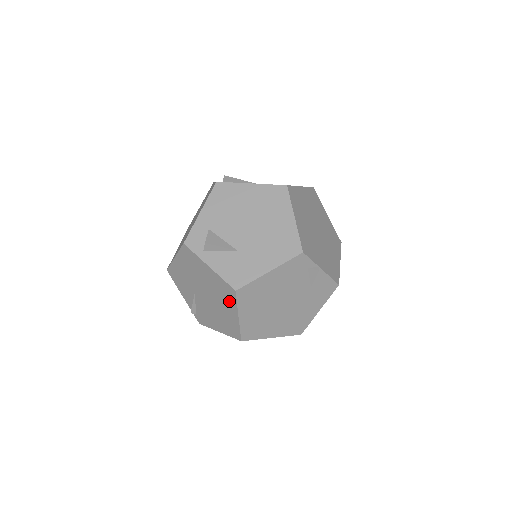
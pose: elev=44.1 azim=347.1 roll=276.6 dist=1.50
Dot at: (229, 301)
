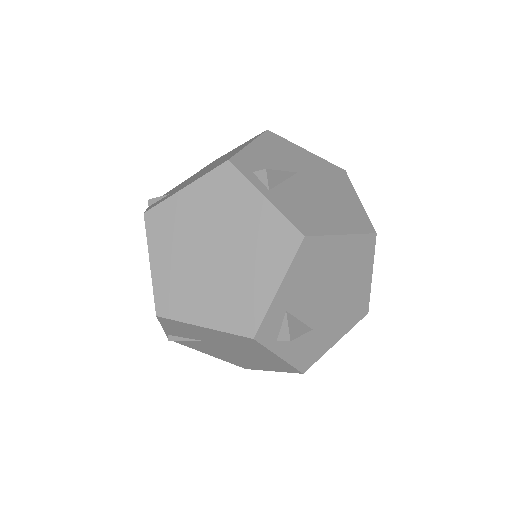
Dot at: (275, 368)
